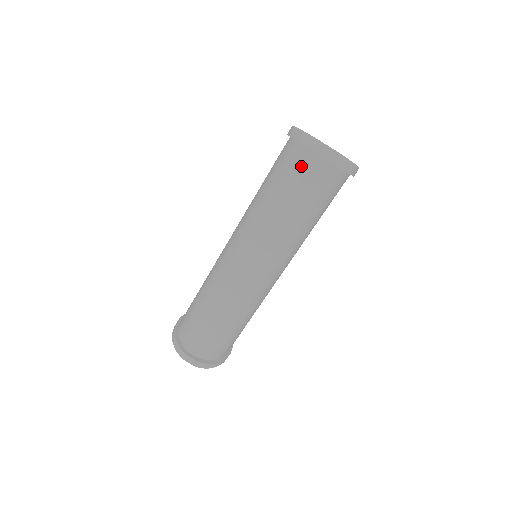
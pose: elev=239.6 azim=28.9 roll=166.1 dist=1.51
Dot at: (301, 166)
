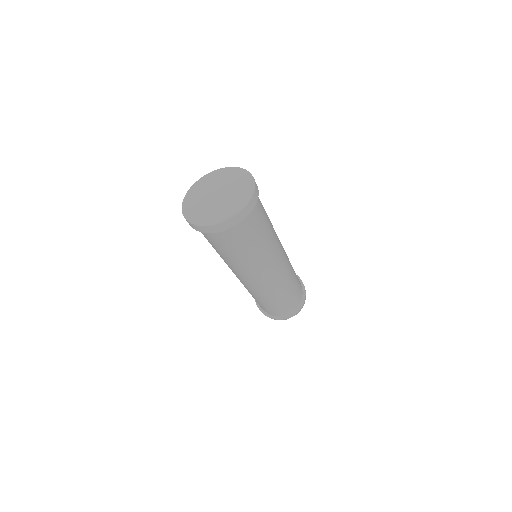
Dot at: (226, 236)
